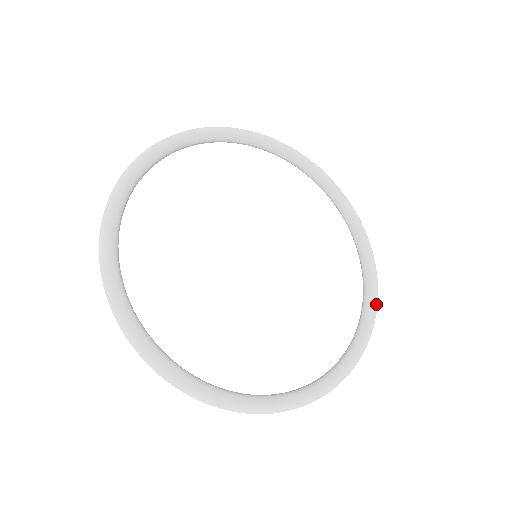
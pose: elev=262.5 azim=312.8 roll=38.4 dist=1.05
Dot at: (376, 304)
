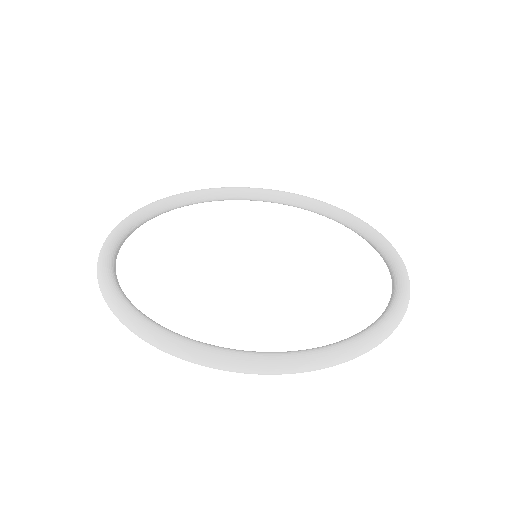
Dot at: (383, 237)
